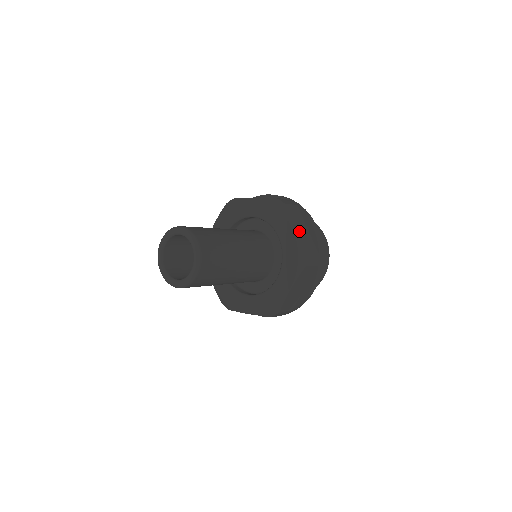
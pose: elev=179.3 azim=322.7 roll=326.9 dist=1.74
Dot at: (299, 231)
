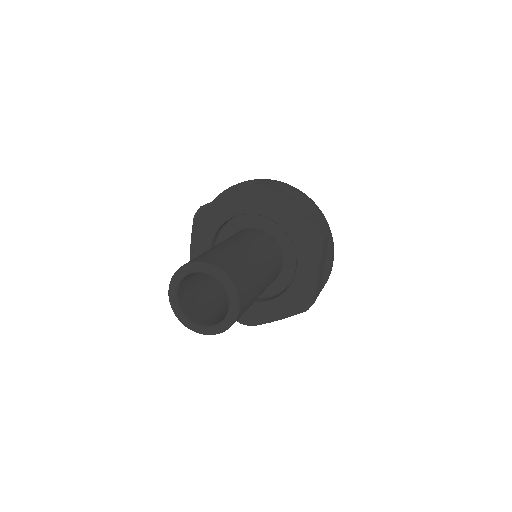
Dot at: (320, 273)
